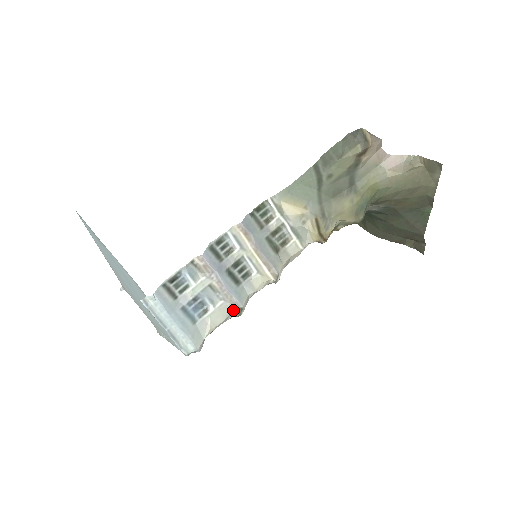
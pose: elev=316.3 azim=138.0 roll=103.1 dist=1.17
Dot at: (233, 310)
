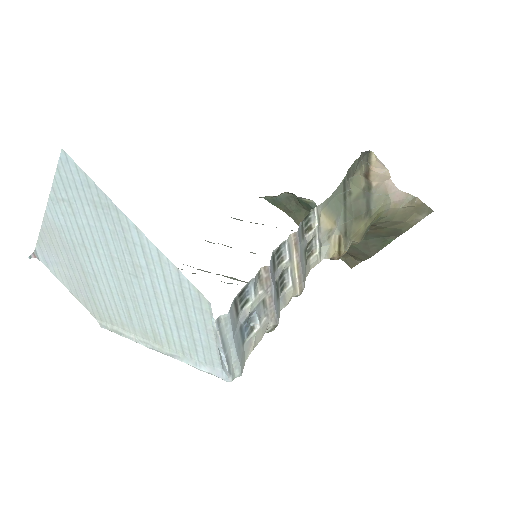
Dot at: (269, 327)
